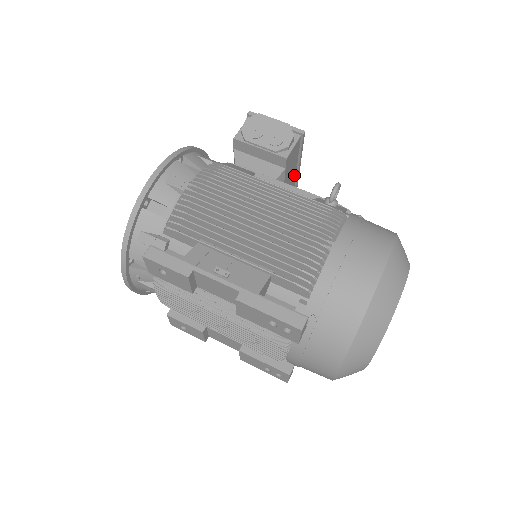
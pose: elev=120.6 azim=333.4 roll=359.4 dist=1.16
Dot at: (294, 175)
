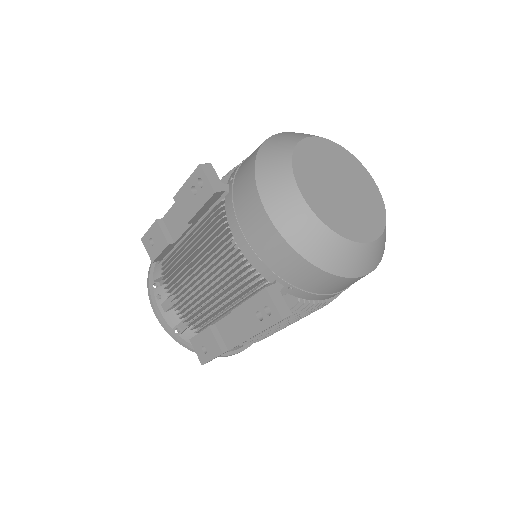
Dot at: occluded
